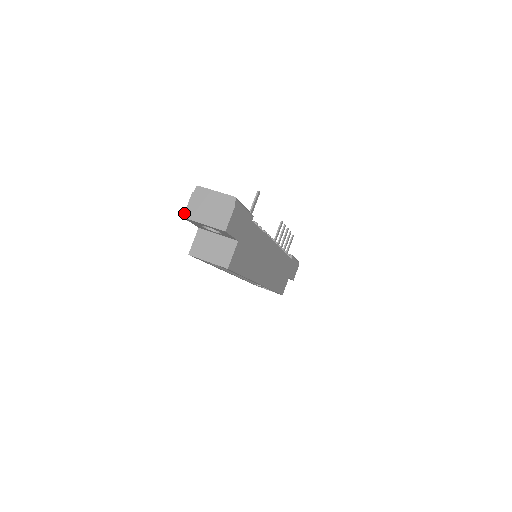
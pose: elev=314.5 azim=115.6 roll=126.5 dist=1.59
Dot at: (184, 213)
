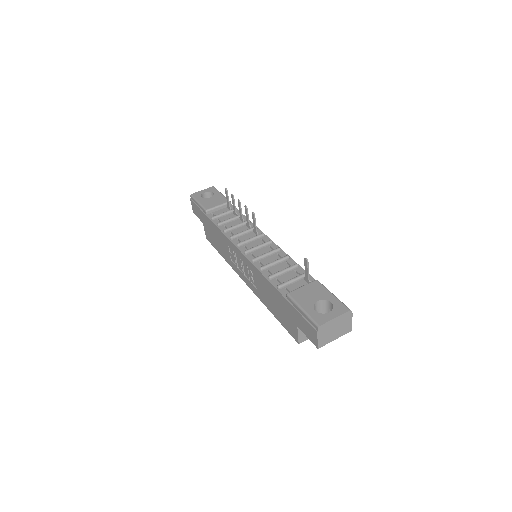
Dot at: (318, 346)
